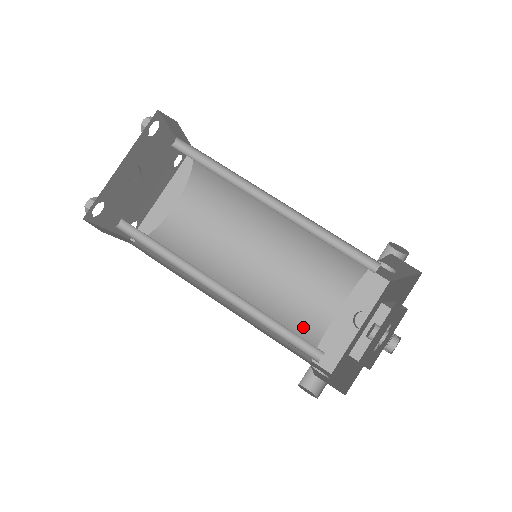
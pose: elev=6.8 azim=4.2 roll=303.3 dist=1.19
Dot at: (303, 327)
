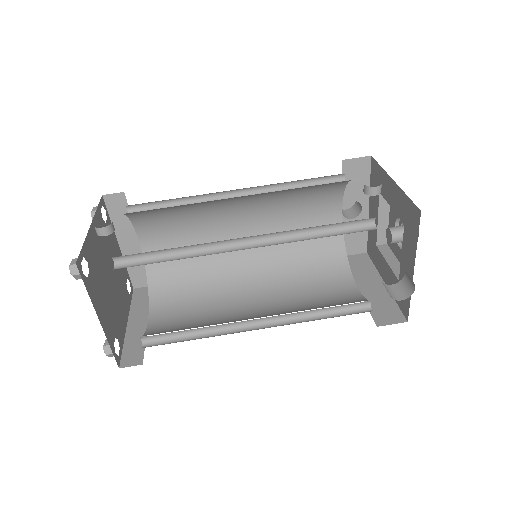
Dot at: (345, 303)
